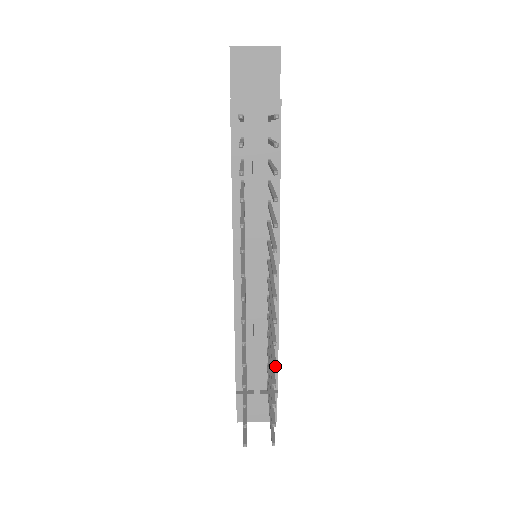
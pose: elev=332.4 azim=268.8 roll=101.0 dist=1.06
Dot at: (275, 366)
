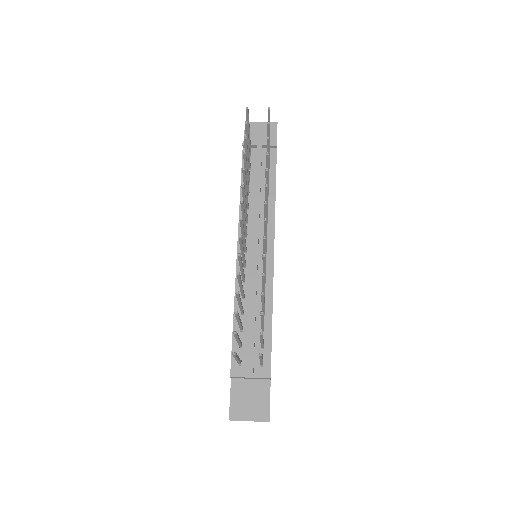
Dot at: (264, 274)
